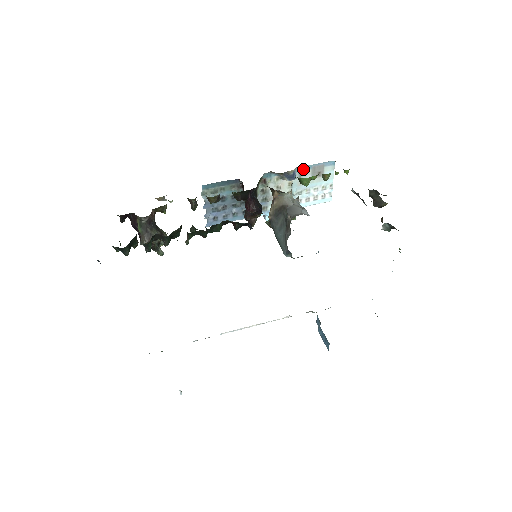
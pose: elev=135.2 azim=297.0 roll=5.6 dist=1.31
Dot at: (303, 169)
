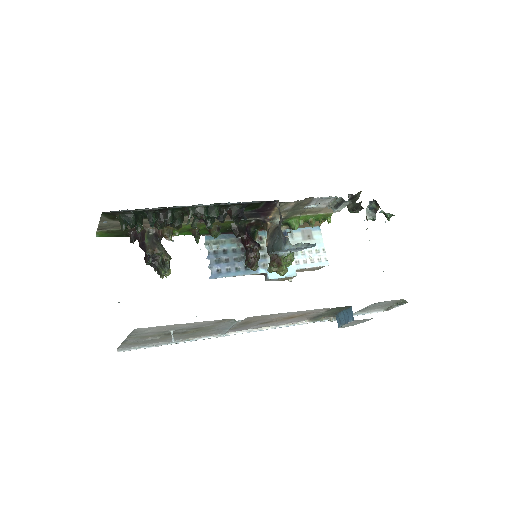
Dot at: (293, 231)
